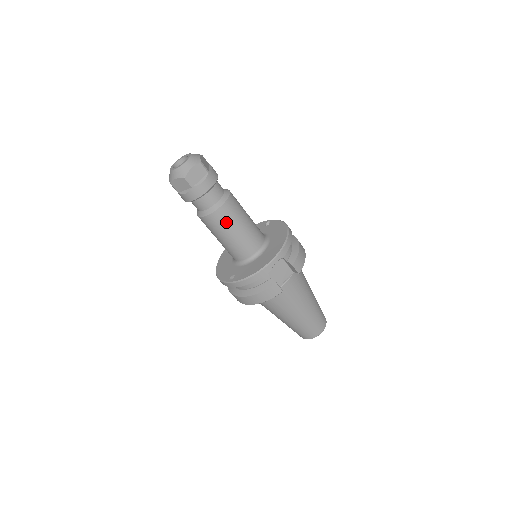
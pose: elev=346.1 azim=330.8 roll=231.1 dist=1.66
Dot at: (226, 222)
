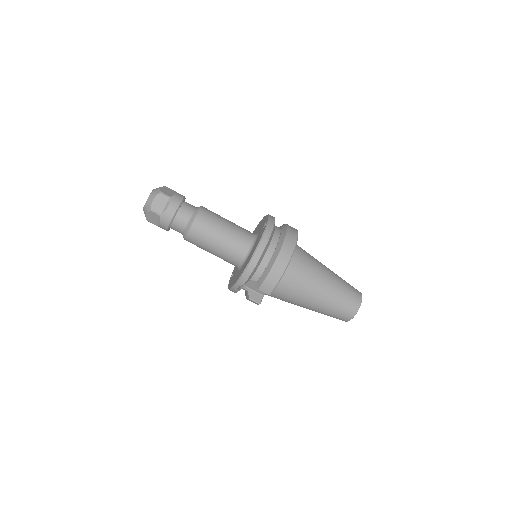
Dot at: (198, 246)
